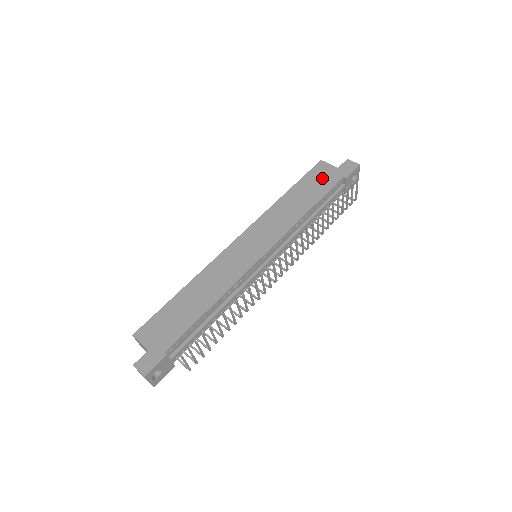
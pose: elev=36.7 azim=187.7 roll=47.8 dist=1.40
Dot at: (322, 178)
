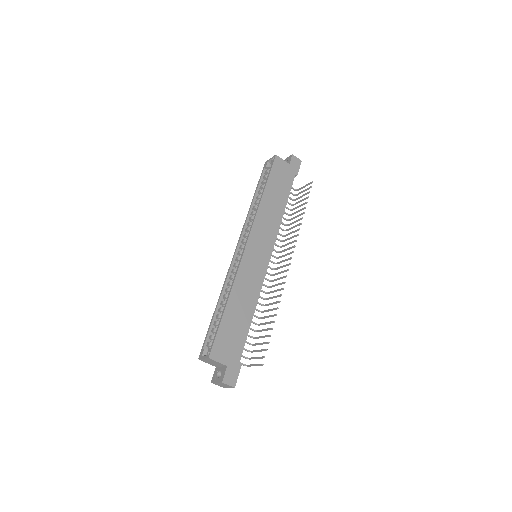
Dot at: (283, 176)
